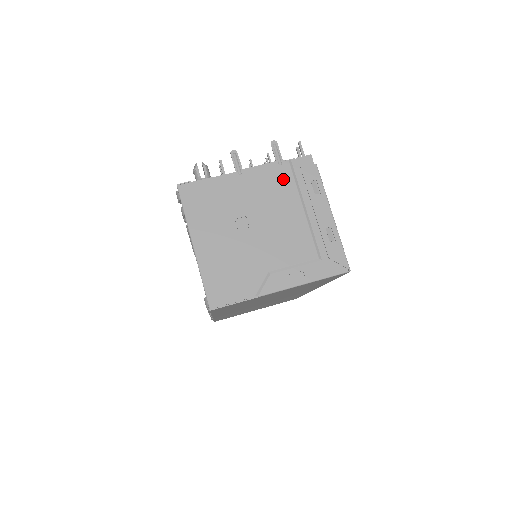
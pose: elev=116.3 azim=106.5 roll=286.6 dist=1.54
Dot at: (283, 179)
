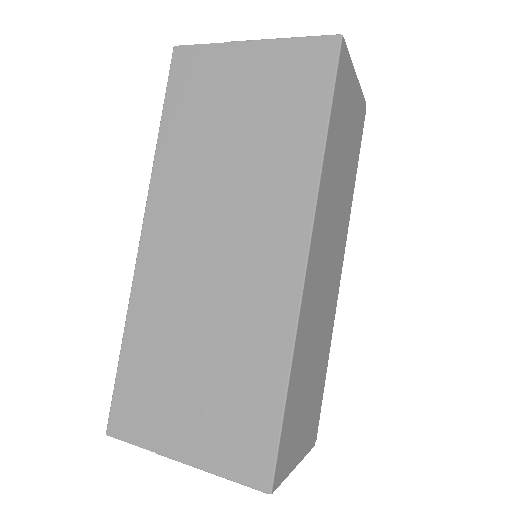
Dot at: occluded
